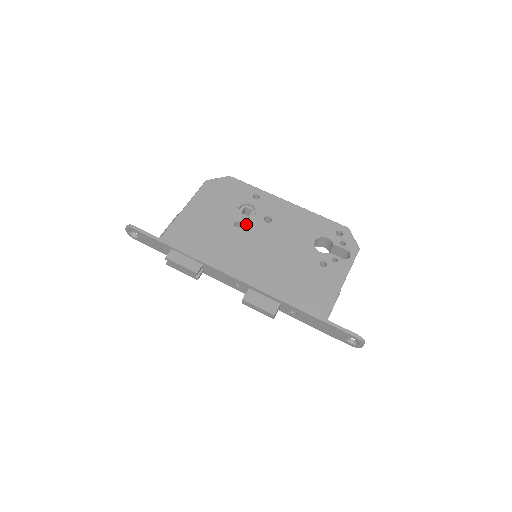
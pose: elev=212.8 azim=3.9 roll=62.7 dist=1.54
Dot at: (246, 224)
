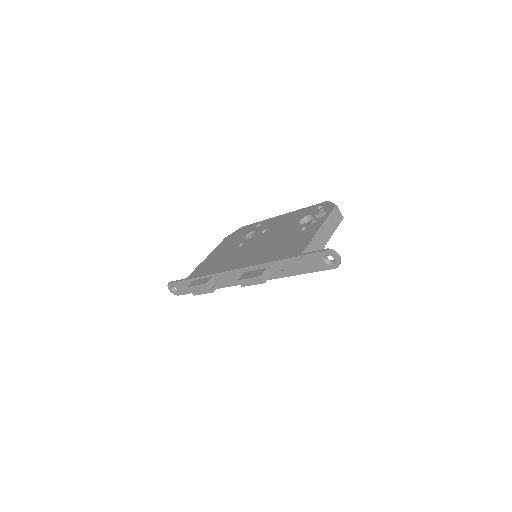
Dot at: (247, 241)
